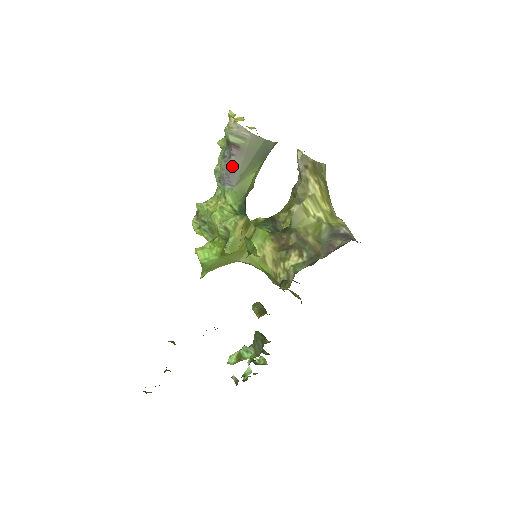
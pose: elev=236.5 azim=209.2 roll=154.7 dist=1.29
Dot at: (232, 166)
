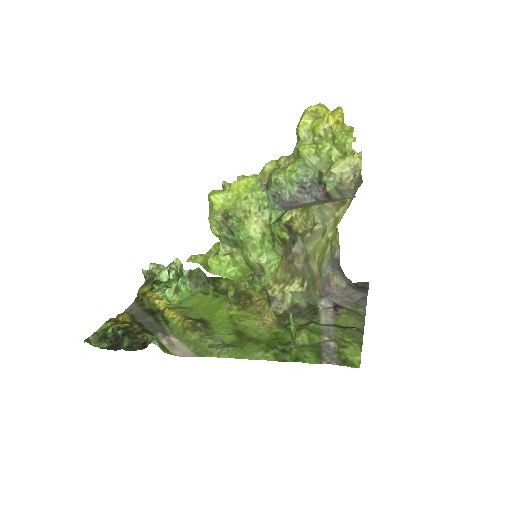
Dot at: (305, 203)
